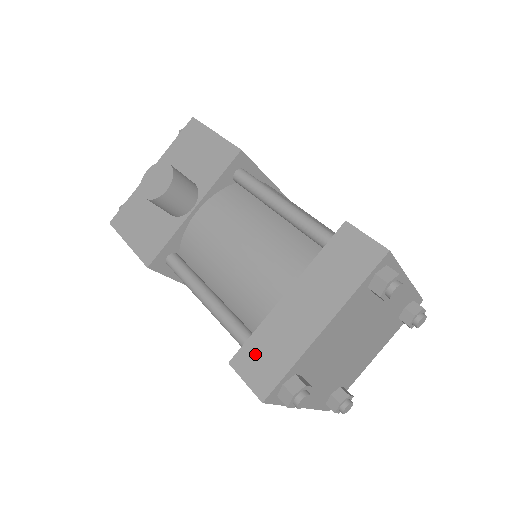
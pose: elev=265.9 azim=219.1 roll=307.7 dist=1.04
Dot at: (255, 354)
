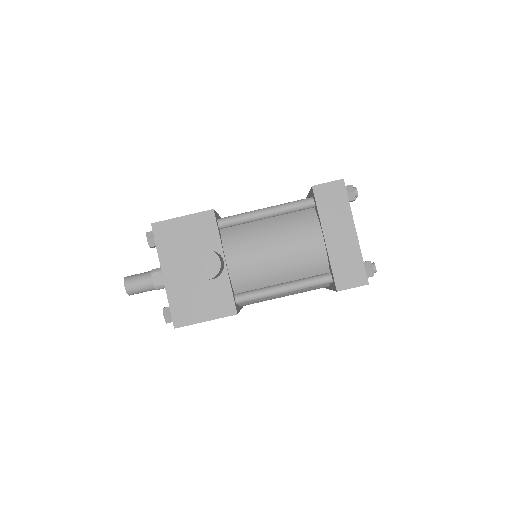
Dot at: (343, 274)
